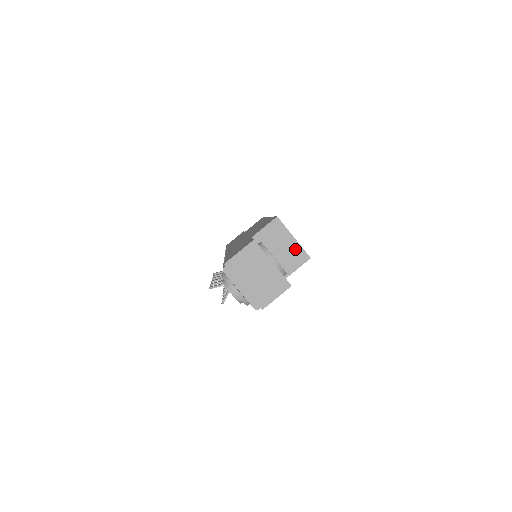
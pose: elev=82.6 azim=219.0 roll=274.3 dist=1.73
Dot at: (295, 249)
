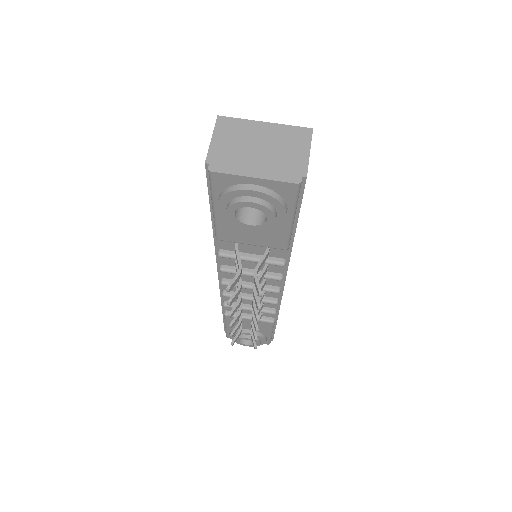
Dot at: occluded
